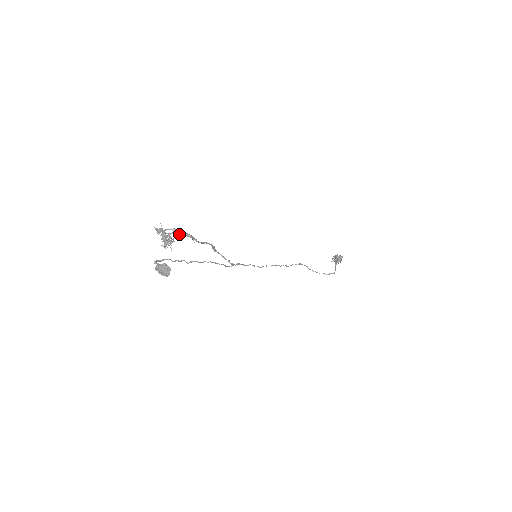
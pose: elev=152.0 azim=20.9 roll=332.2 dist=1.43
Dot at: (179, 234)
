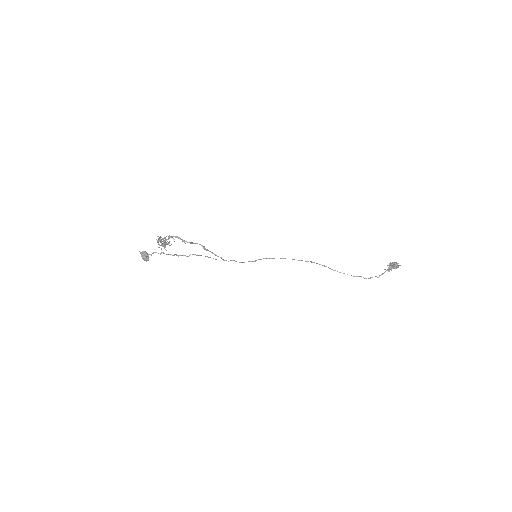
Dot at: (174, 239)
